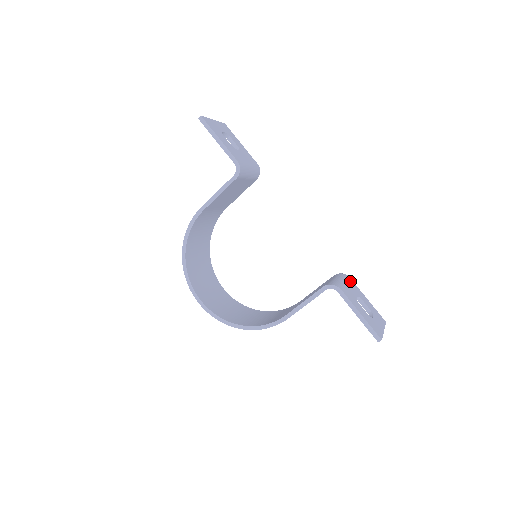
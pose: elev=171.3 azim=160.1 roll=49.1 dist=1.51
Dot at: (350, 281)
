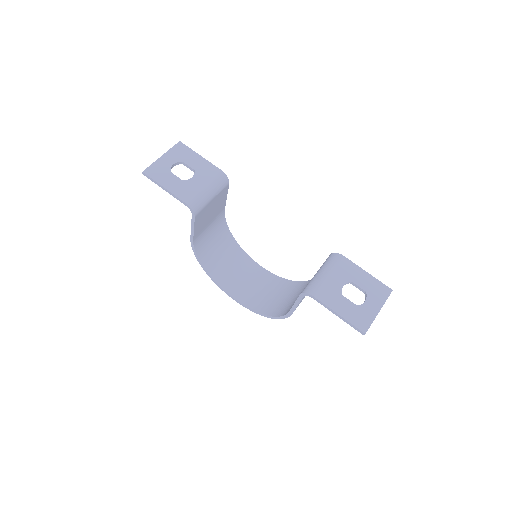
Dot at: (341, 263)
